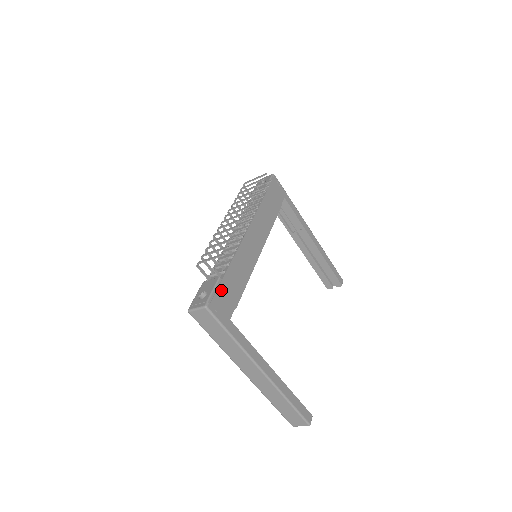
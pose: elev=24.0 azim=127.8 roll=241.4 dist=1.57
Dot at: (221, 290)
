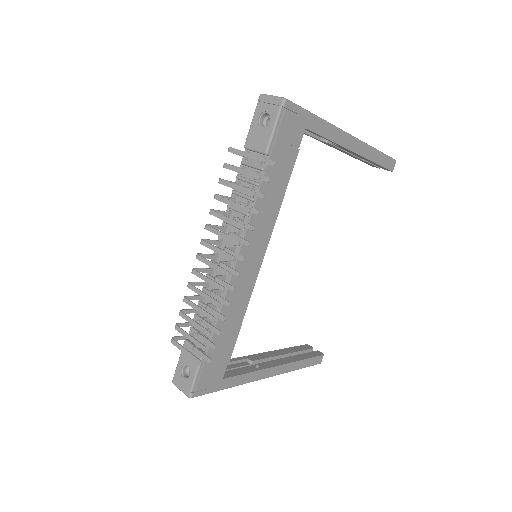
Dot at: (207, 366)
